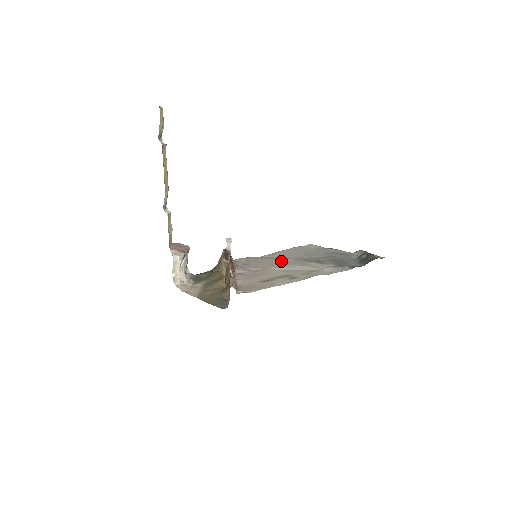
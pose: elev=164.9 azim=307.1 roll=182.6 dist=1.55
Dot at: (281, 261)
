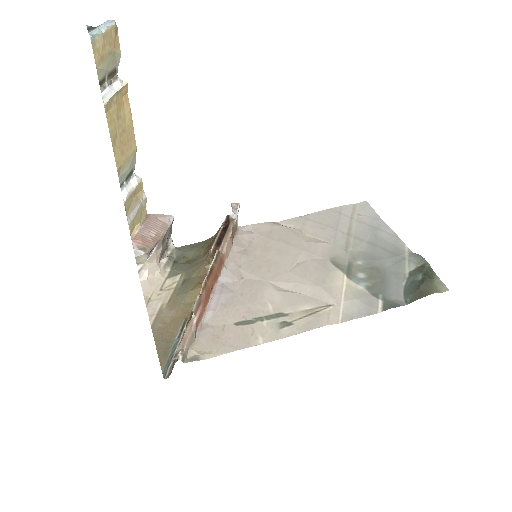
Dot at: (295, 259)
